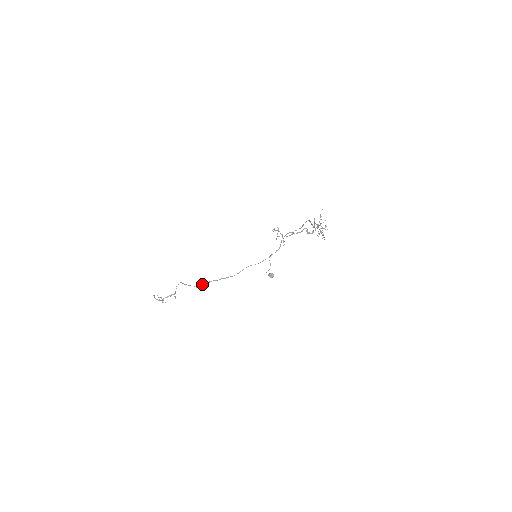
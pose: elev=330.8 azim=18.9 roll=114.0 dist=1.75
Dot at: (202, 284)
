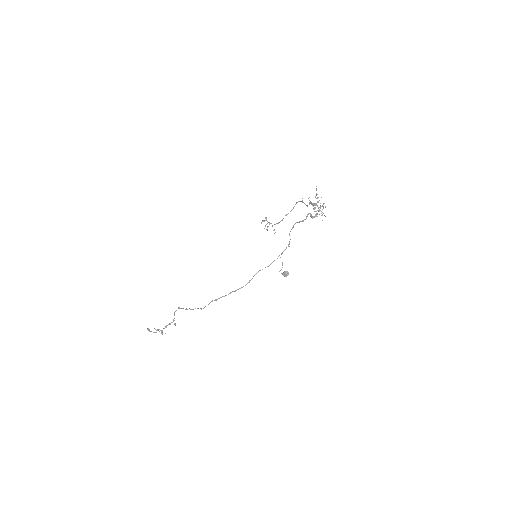
Dot at: (208, 304)
